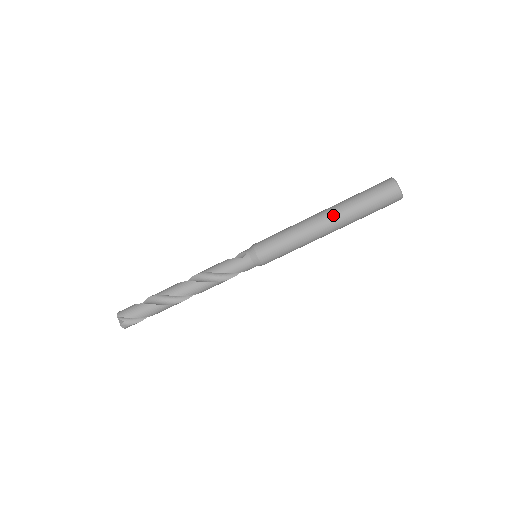
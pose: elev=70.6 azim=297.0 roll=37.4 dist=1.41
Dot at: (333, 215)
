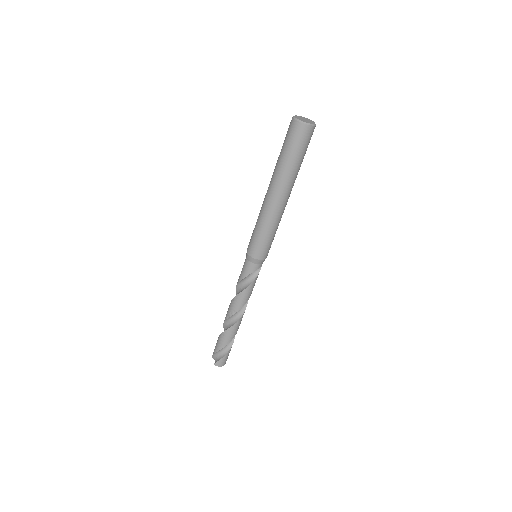
Dot at: (270, 181)
